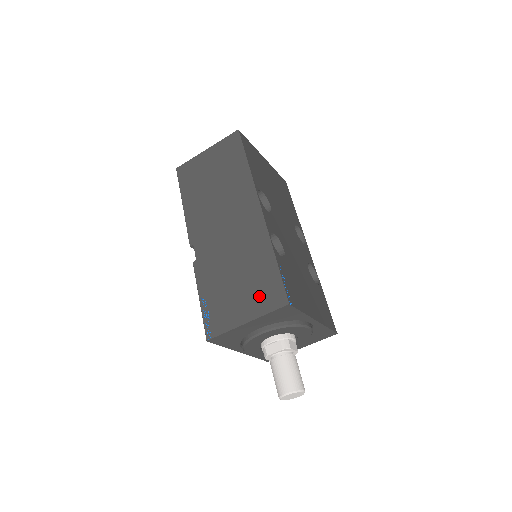
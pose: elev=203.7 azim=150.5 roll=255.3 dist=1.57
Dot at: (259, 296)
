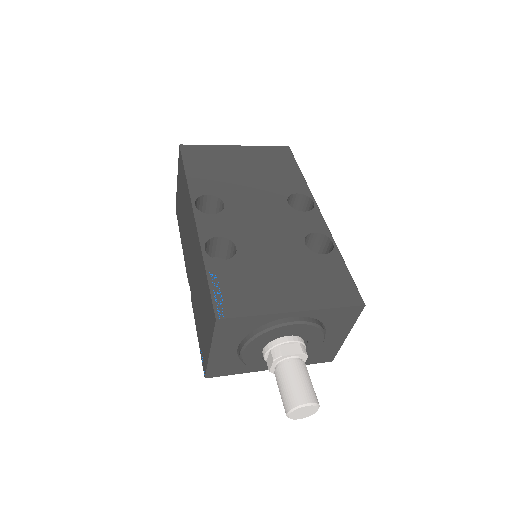
Dot at: (208, 318)
